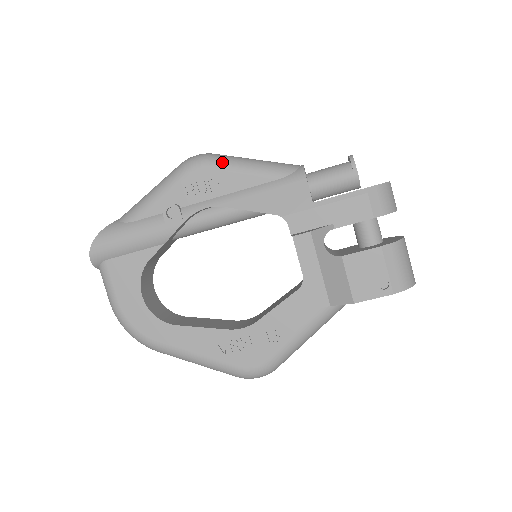
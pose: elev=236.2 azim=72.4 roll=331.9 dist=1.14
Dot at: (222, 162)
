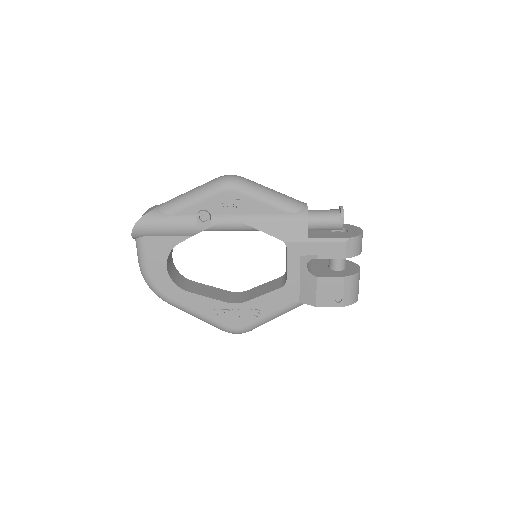
Dot at: (250, 190)
